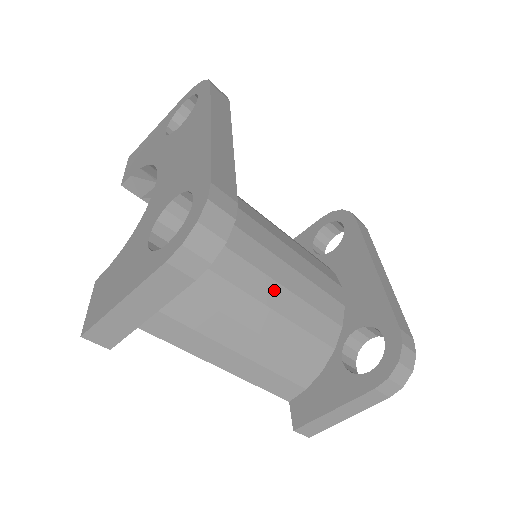
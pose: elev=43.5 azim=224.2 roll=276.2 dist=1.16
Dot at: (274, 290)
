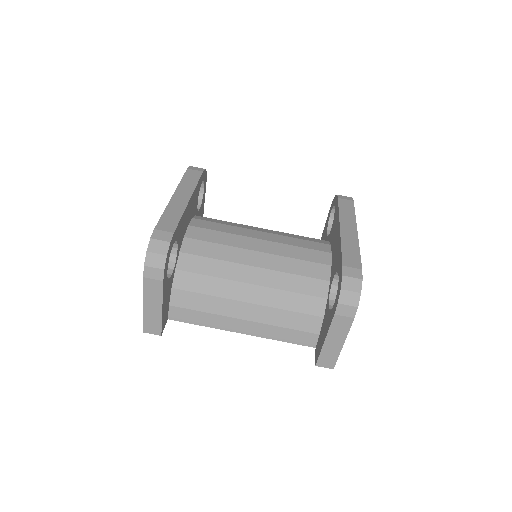
Dot at: (256, 273)
